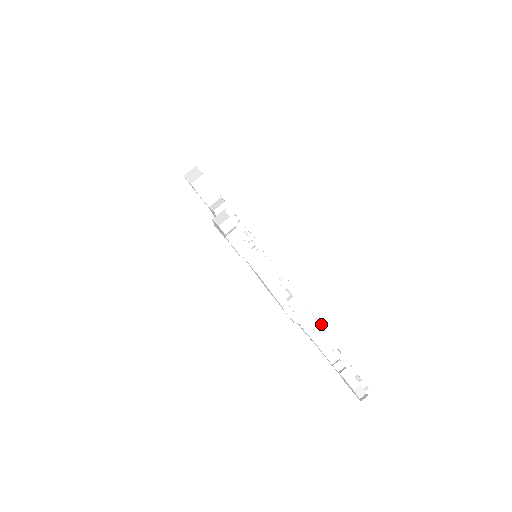
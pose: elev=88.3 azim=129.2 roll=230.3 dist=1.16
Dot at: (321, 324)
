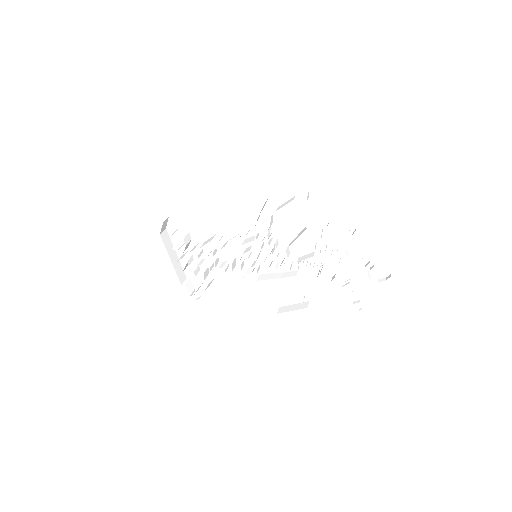
Dot at: (304, 298)
